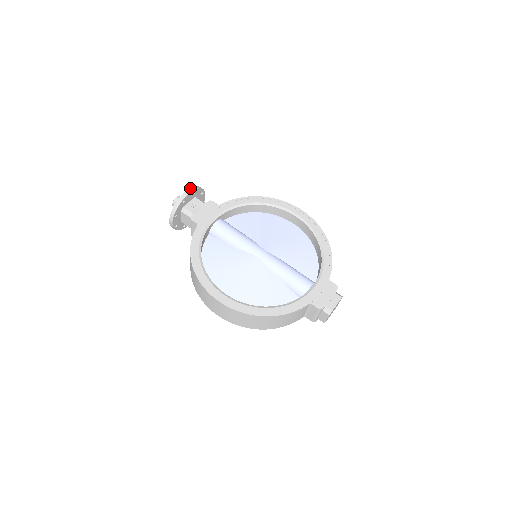
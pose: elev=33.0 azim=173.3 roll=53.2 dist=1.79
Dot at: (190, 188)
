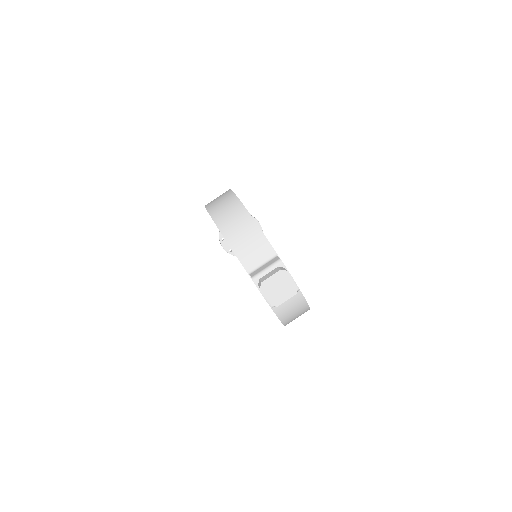
Dot at: (261, 227)
